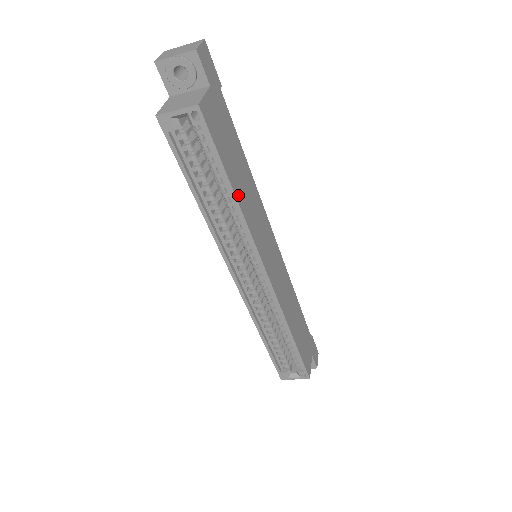
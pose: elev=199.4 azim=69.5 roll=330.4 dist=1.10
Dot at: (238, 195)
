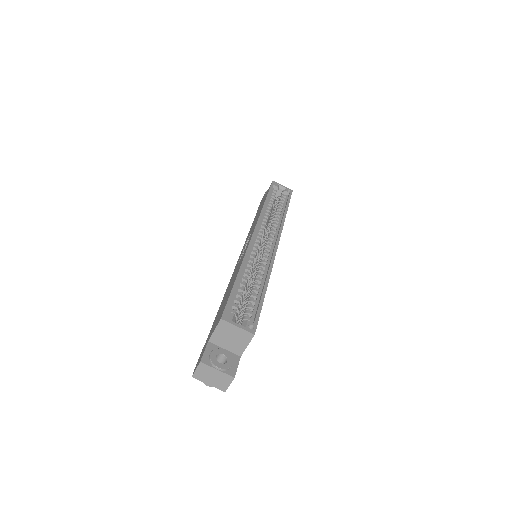
Dot at: occluded
